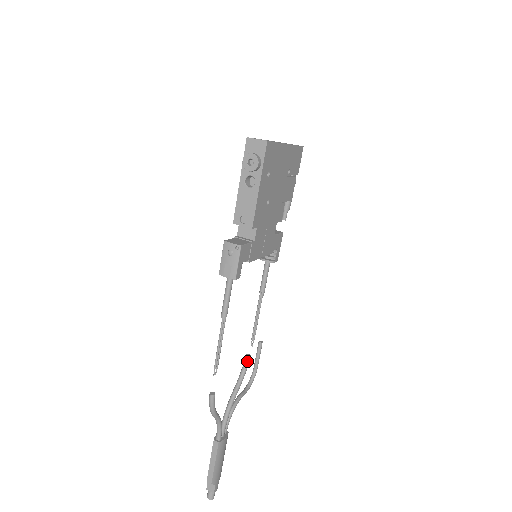
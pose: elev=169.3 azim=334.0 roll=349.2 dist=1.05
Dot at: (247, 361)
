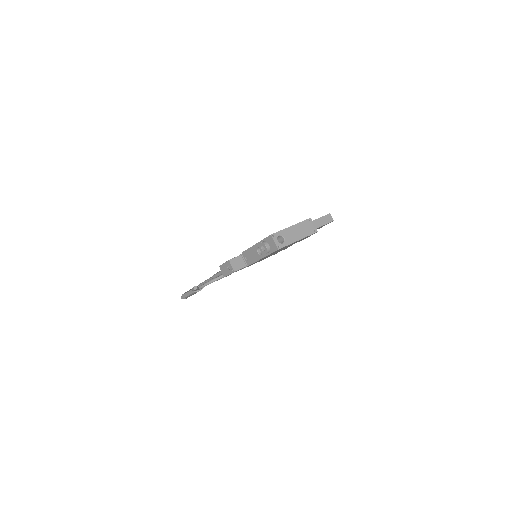
Dot at: occluded
